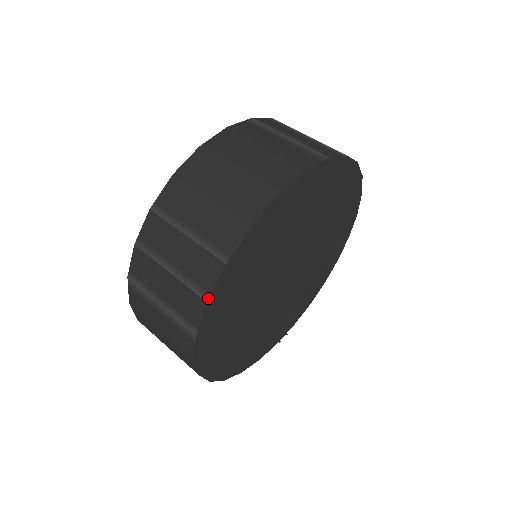
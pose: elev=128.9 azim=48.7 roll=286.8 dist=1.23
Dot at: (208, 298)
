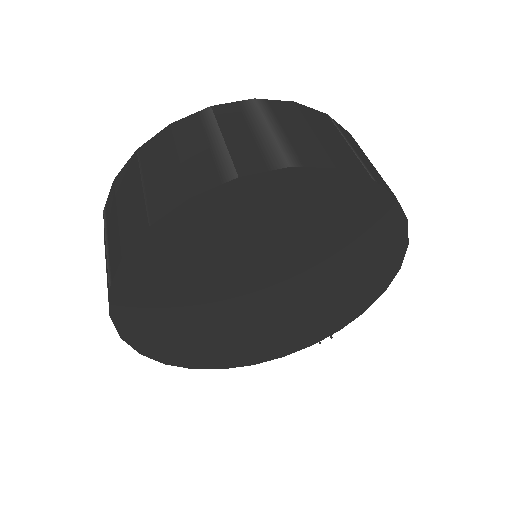
Dot at: (109, 313)
